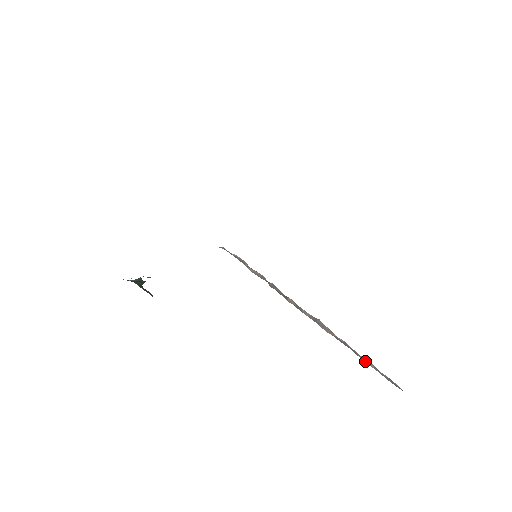
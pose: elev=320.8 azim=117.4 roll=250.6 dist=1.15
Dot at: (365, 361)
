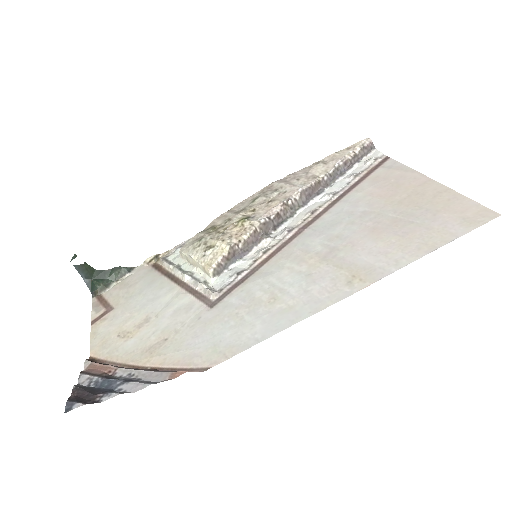
Dot at: (347, 166)
